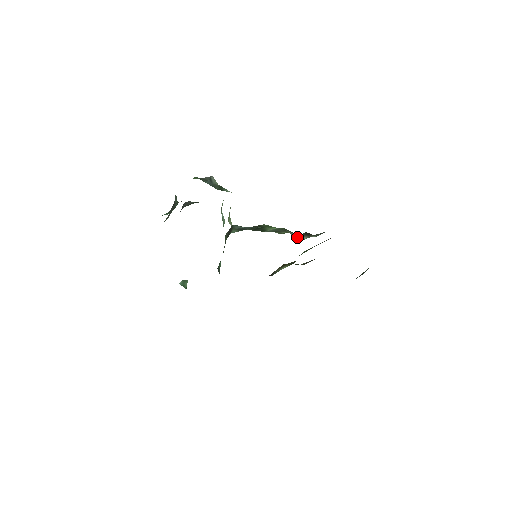
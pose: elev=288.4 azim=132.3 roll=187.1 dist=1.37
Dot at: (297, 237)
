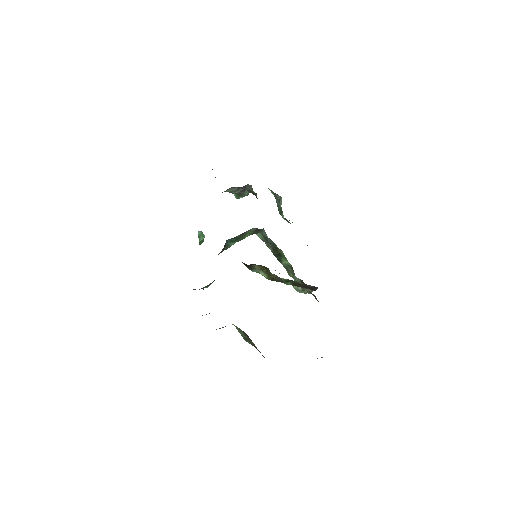
Dot at: occluded
